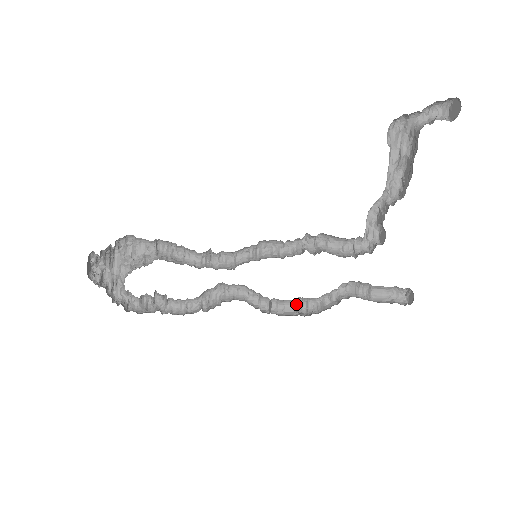
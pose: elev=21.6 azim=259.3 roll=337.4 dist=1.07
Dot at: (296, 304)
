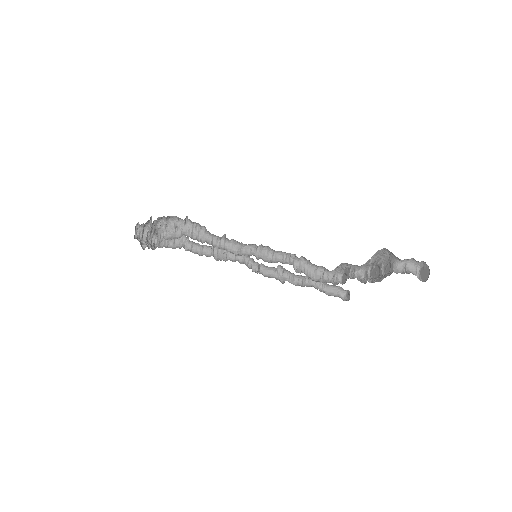
Dot at: (278, 265)
